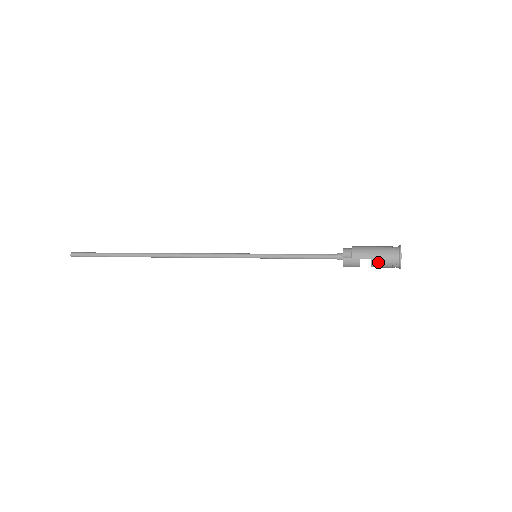
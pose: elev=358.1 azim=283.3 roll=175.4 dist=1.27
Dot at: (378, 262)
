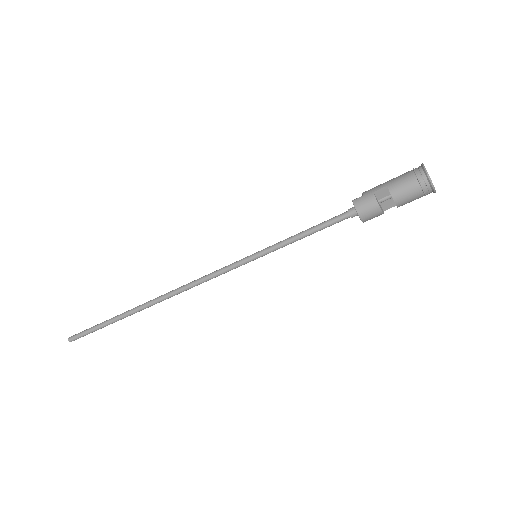
Dot at: (397, 185)
